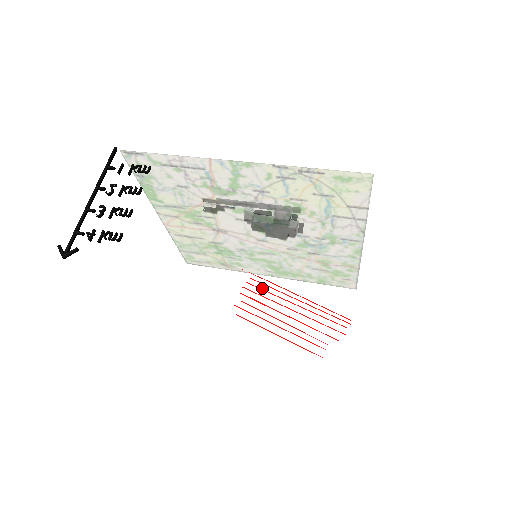
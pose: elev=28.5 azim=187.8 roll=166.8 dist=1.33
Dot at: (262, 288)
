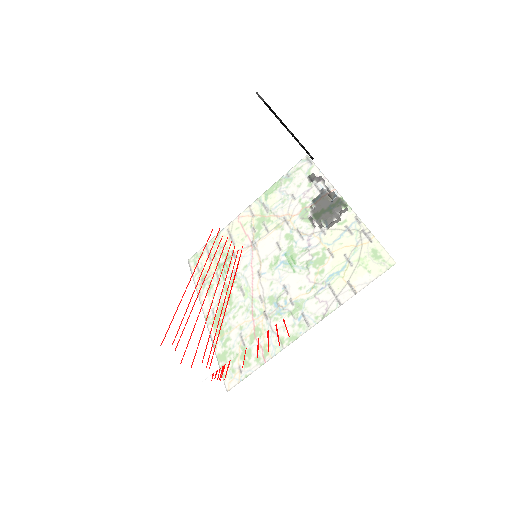
Dot at: occluded
